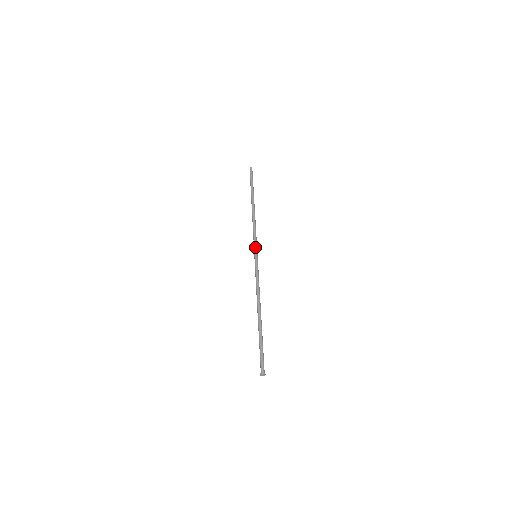
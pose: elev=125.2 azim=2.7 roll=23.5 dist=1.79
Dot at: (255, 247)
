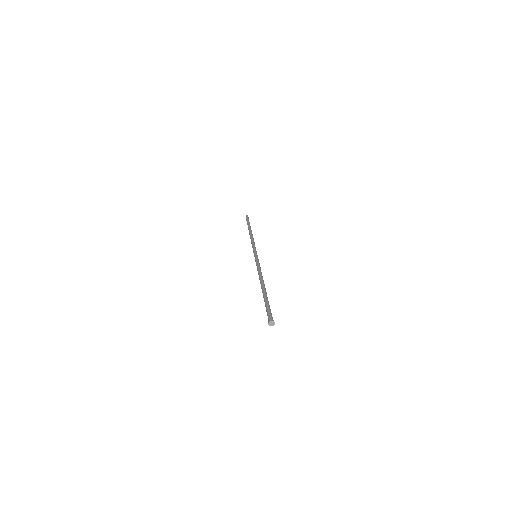
Dot at: (255, 250)
